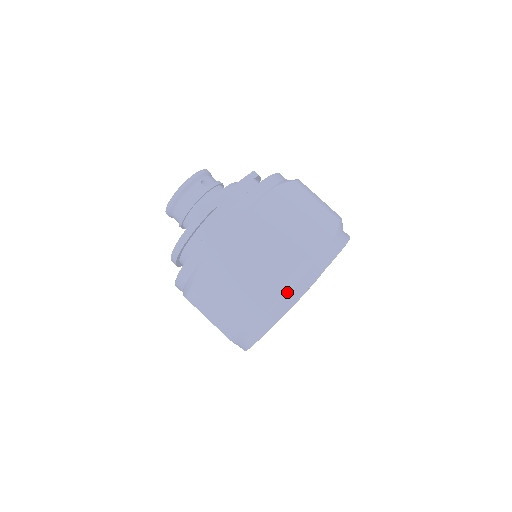
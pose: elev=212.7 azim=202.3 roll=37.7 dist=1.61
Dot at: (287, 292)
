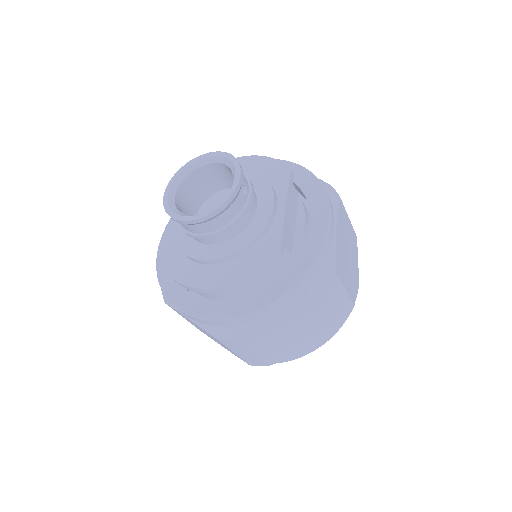
Dot at: occluded
